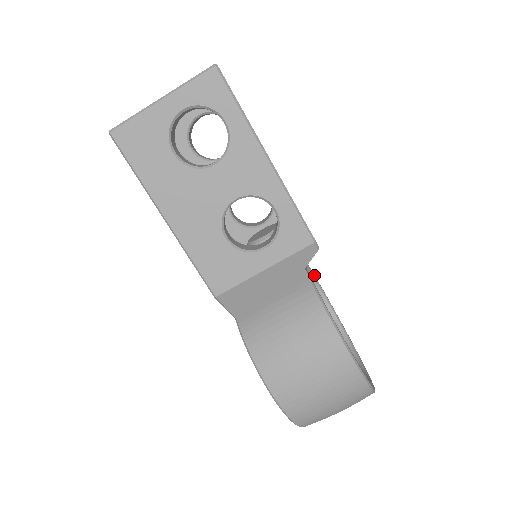
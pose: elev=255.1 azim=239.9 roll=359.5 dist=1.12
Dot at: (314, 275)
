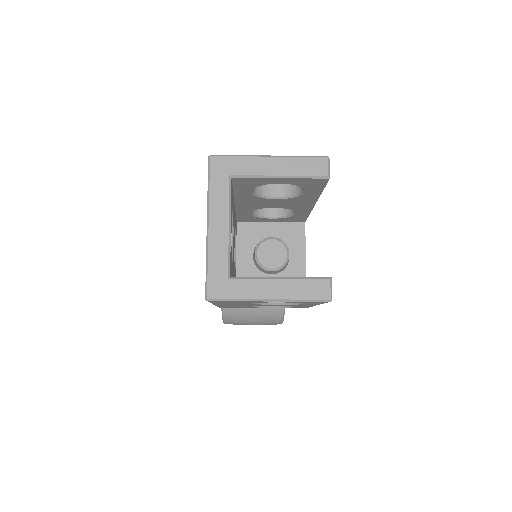
Dot at: occluded
